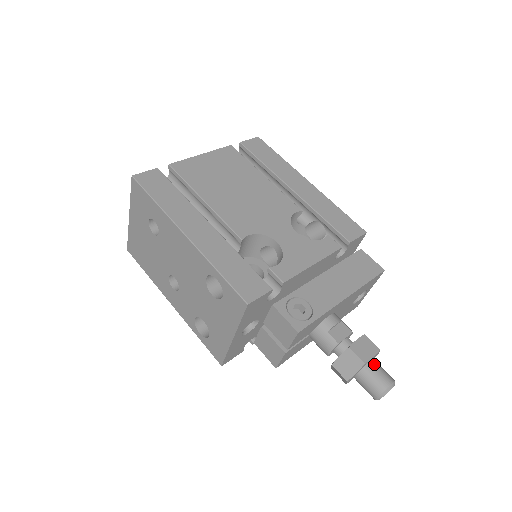
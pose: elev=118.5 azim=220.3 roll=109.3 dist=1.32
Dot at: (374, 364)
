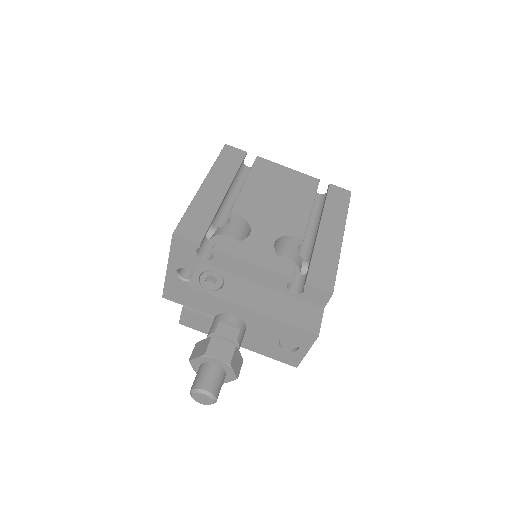
Dot at: (216, 369)
